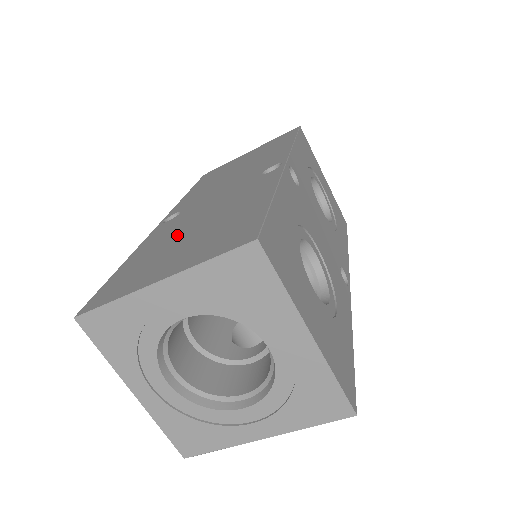
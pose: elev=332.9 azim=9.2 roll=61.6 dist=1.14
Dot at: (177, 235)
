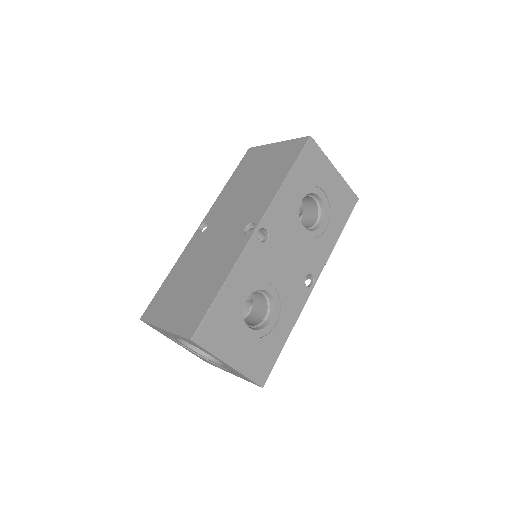
Dot at: (189, 272)
